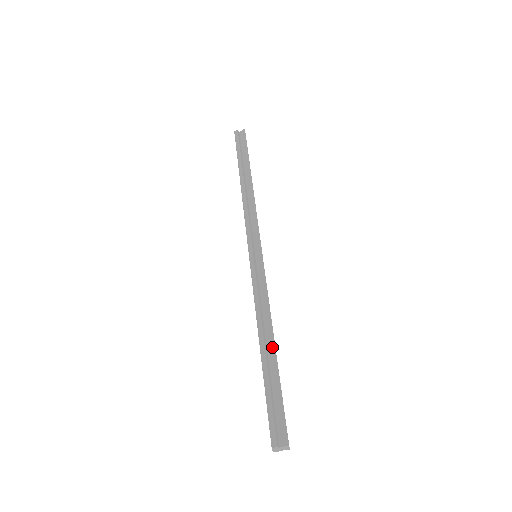
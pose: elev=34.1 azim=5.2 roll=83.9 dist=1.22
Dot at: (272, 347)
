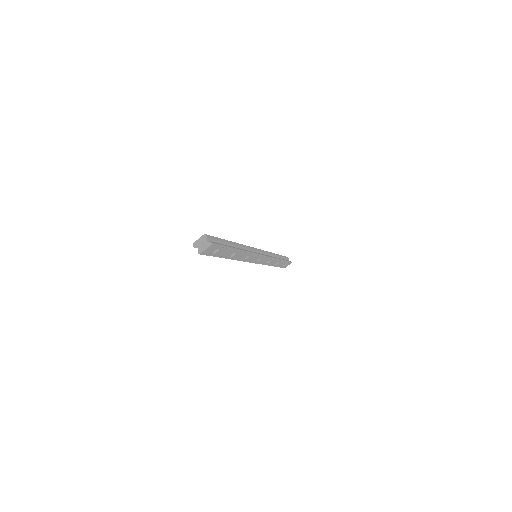
Dot at: occluded
